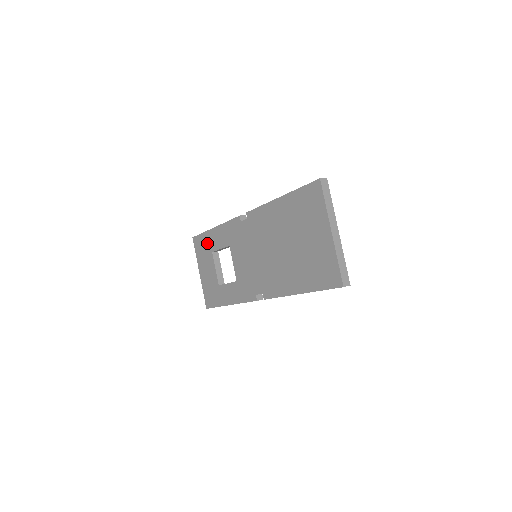
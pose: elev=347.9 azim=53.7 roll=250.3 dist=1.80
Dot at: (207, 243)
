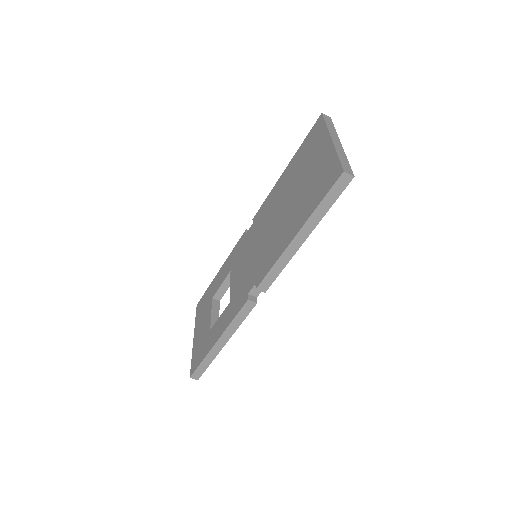
Dot at: (209, 294)
